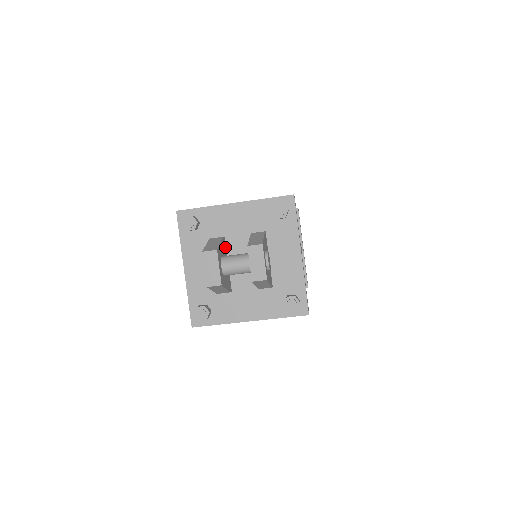
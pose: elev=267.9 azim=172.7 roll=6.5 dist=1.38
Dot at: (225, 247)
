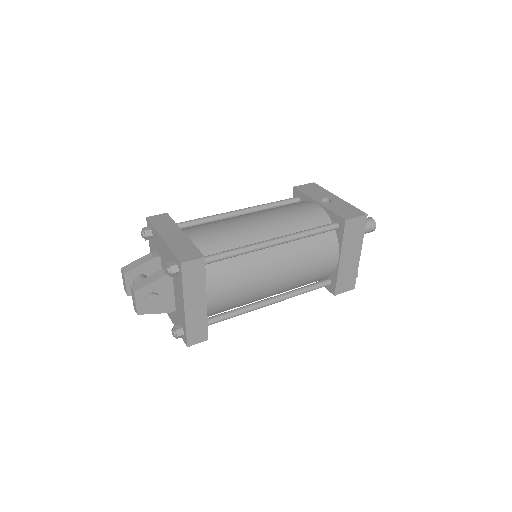
Dot at: (158, 264)
